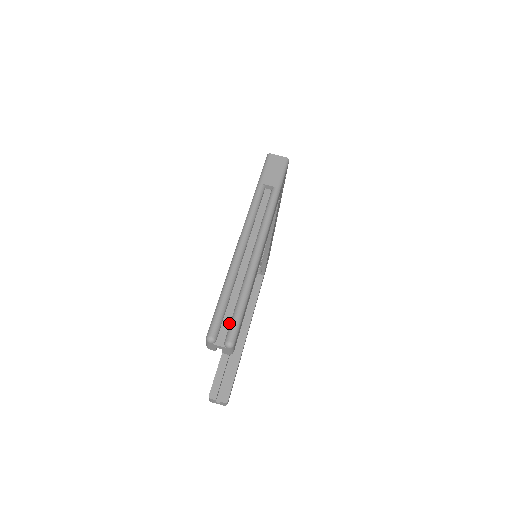
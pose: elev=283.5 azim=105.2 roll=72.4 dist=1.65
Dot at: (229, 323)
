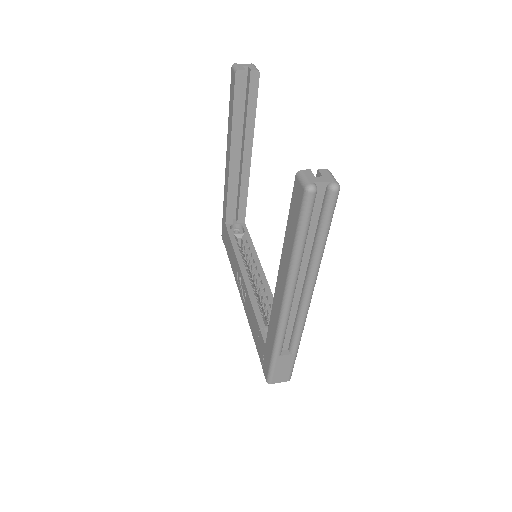
Dot at: (245, 86)
